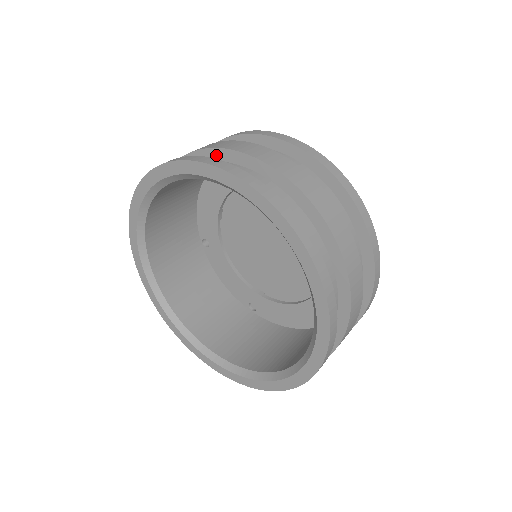
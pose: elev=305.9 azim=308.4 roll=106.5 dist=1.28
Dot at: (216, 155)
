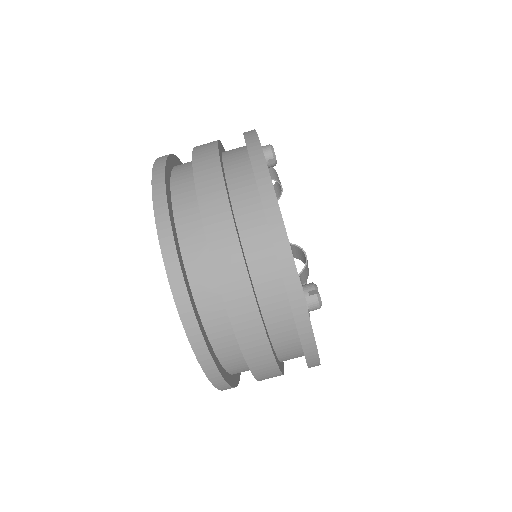
Dot at: occluded
